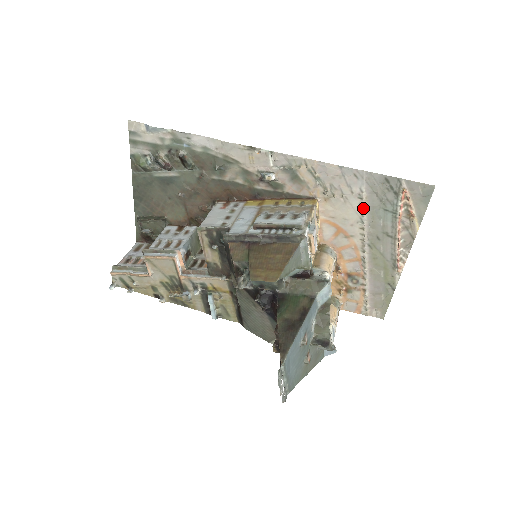
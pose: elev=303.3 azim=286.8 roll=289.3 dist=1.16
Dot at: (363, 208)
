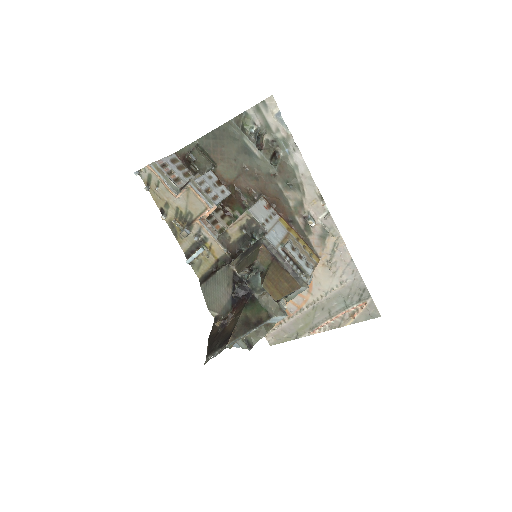
Dot at: (336, 289)
